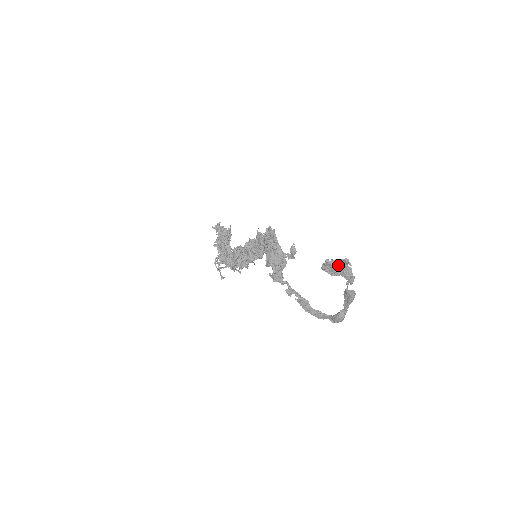
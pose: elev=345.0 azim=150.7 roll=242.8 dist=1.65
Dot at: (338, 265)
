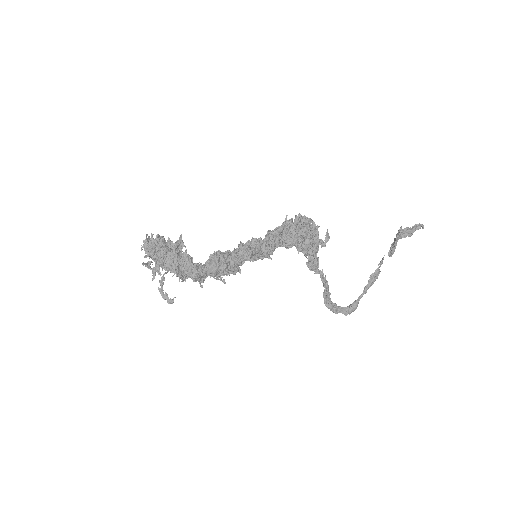
Dot at: (412, 230)
